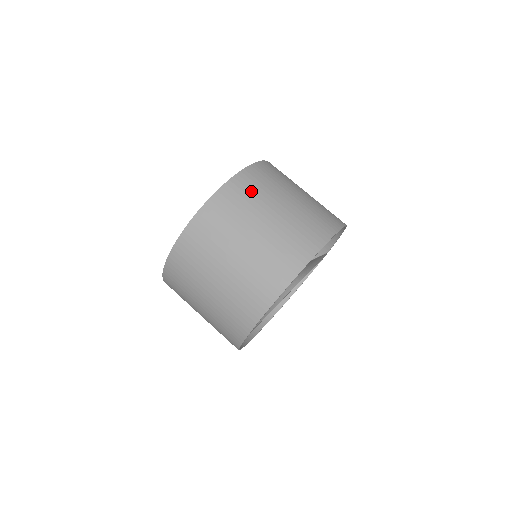
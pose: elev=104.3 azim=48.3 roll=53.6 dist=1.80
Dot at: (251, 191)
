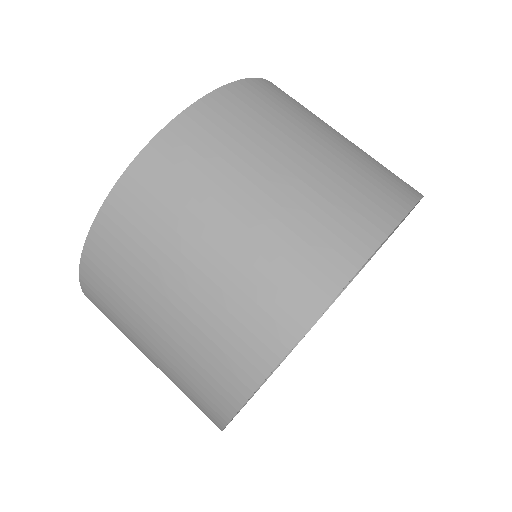
Dot at: (160, 201)
